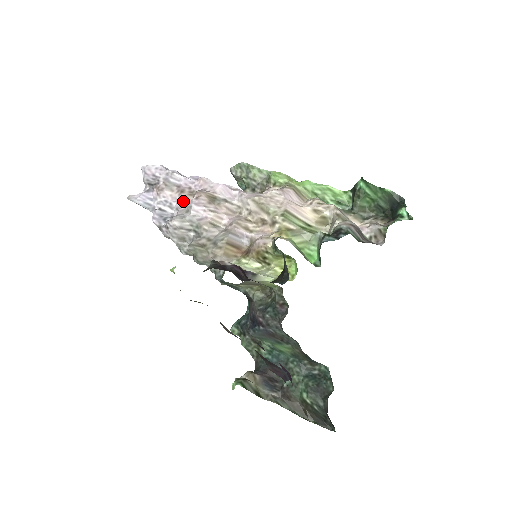
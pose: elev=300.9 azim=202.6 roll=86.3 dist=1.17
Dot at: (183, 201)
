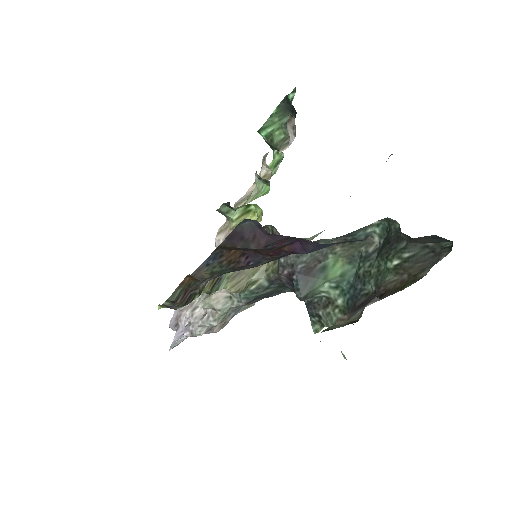
Dot at: occluded
